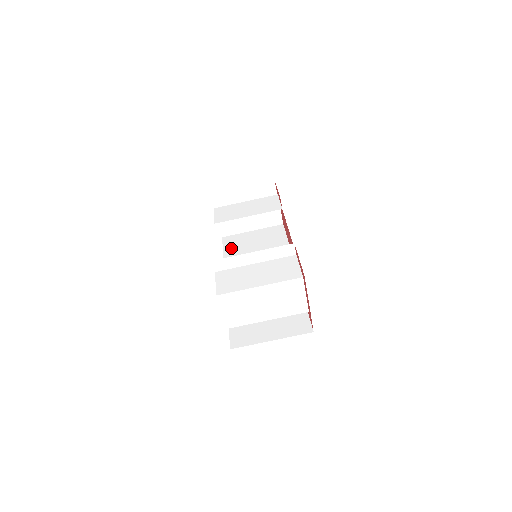
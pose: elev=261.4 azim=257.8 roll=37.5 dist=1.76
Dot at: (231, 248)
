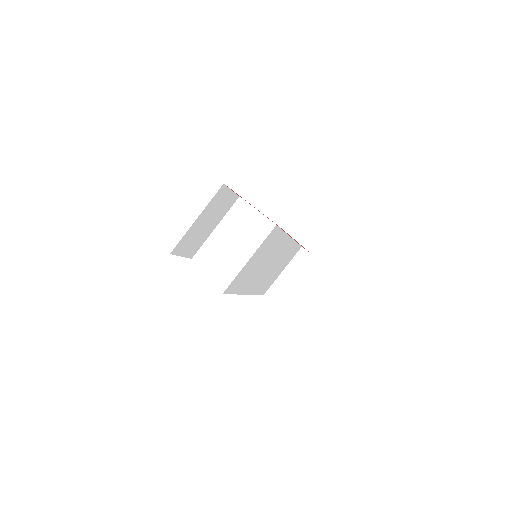
Dot at: (263, 288)
